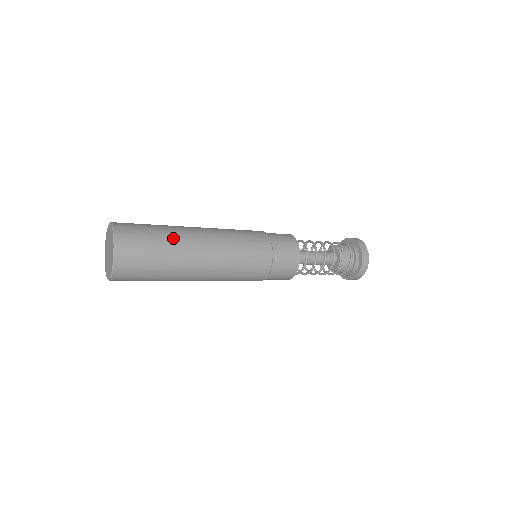
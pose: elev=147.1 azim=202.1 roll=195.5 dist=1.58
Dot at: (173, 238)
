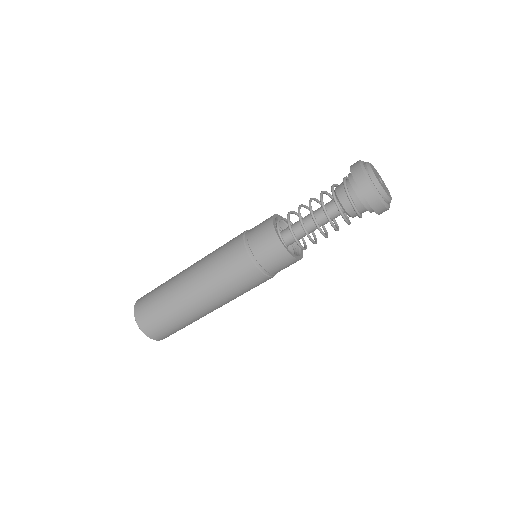
Dot at: (170, 279)
